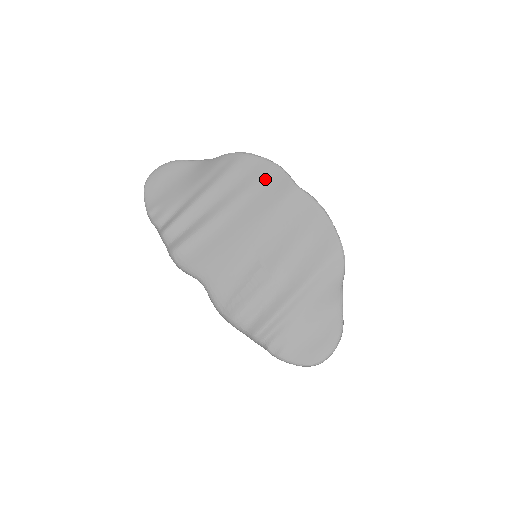
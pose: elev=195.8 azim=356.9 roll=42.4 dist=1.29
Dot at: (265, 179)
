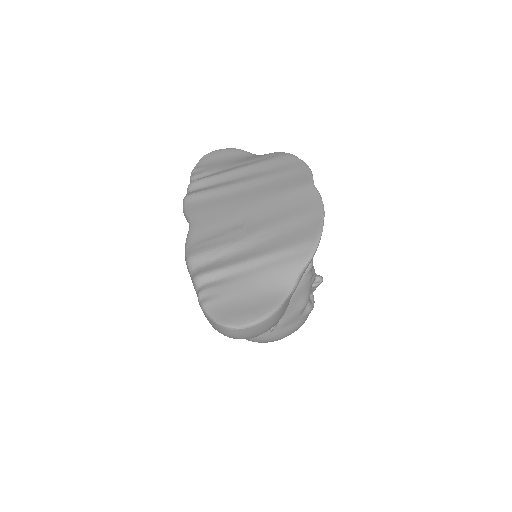
Dot at: (292, 172)
